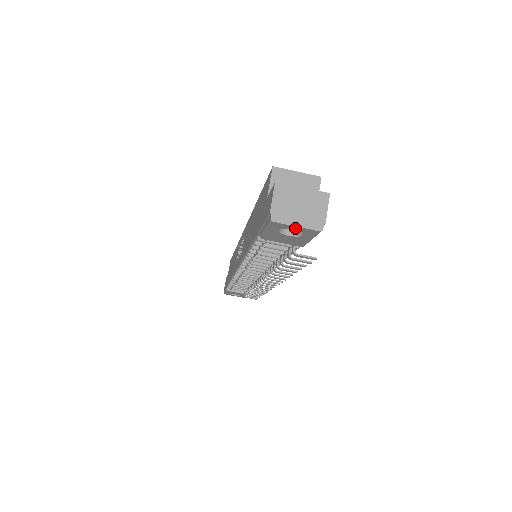
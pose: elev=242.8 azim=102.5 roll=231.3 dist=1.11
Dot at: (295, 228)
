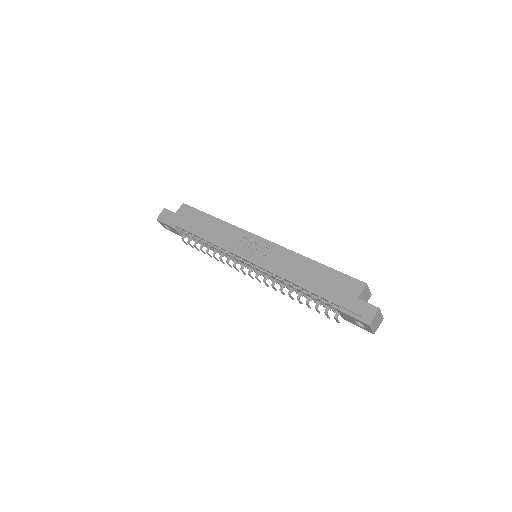
Dot at: (369, 329)
